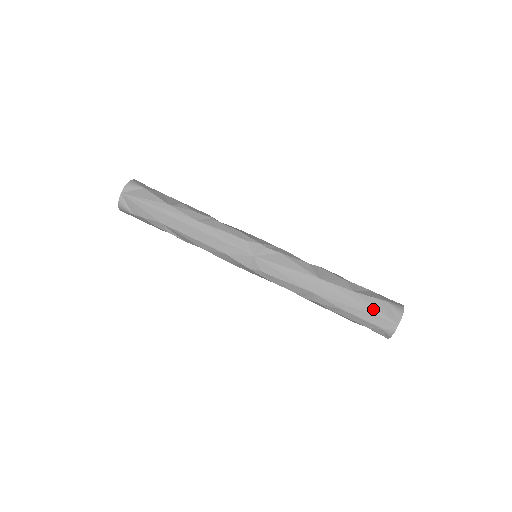
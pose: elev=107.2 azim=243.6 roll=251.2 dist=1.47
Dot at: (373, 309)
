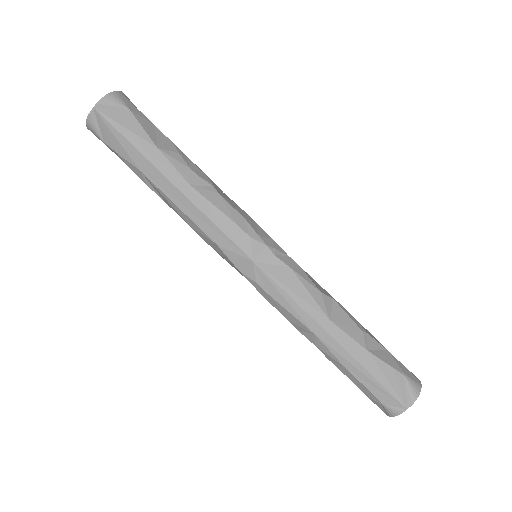
Dot at: (383, 380)
